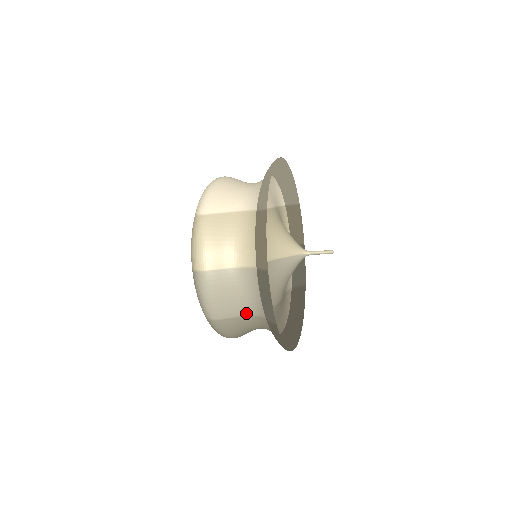
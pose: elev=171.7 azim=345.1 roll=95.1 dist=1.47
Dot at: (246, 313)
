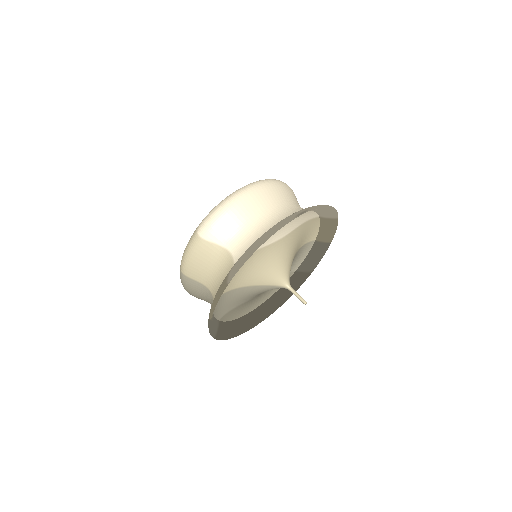
Dot at: occluded
